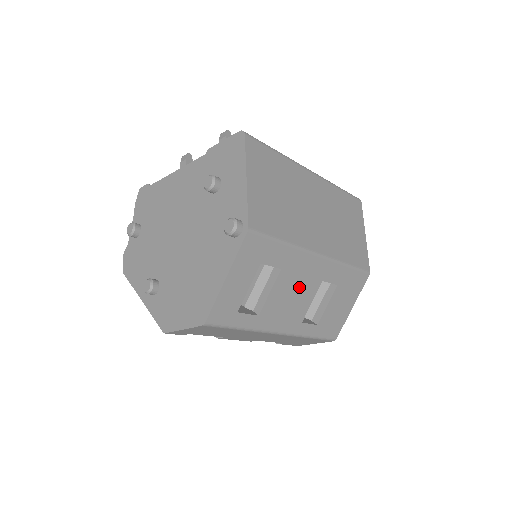
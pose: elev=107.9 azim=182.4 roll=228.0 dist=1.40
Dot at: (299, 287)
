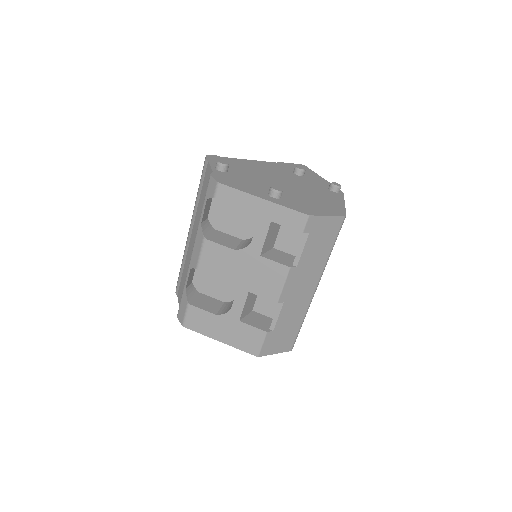
Dot at: occluded
